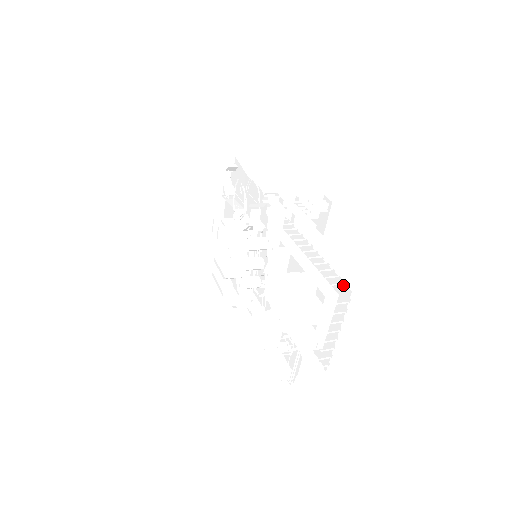
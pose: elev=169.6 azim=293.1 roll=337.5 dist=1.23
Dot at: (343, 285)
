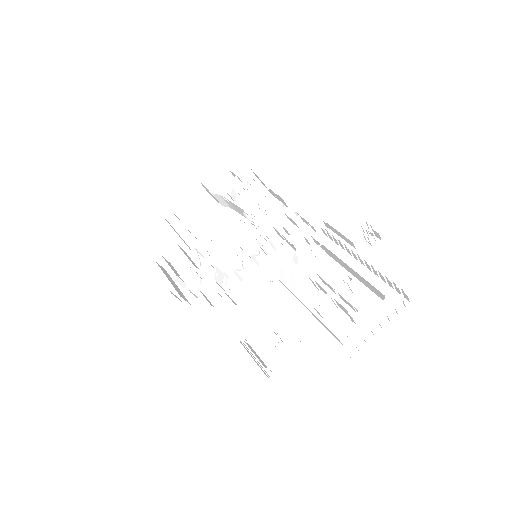
Dot at: (398, 296)
